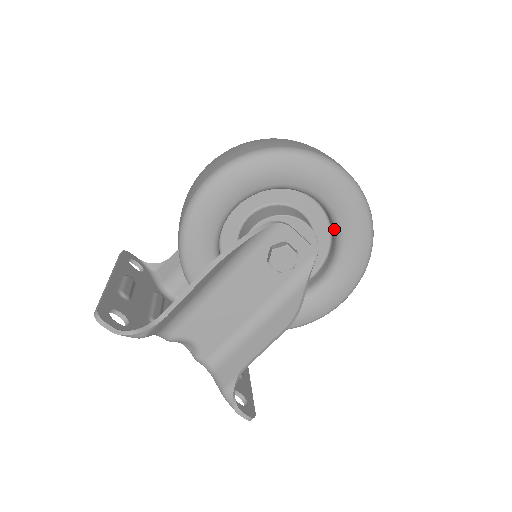
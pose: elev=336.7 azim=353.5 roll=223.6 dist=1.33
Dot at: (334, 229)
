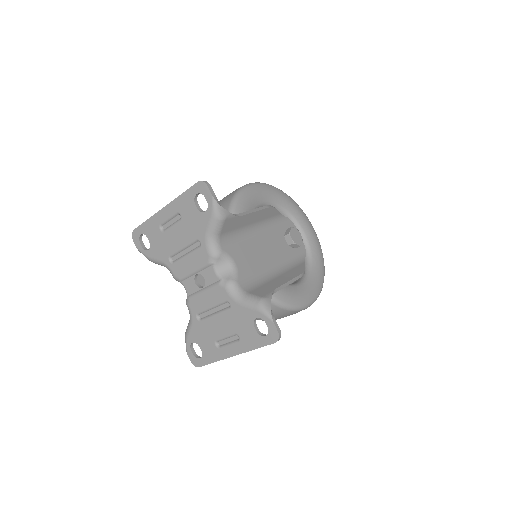
Dot at: (306, 255)
